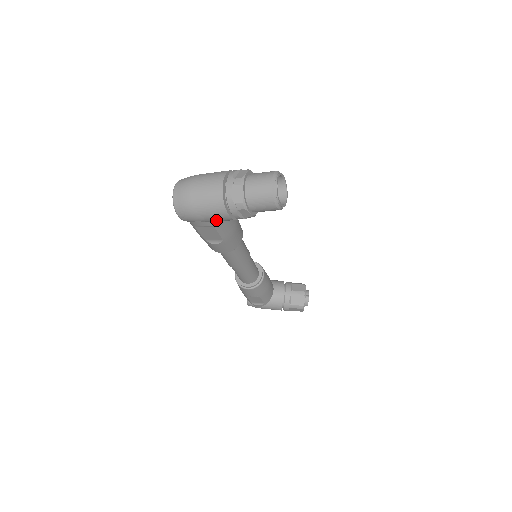
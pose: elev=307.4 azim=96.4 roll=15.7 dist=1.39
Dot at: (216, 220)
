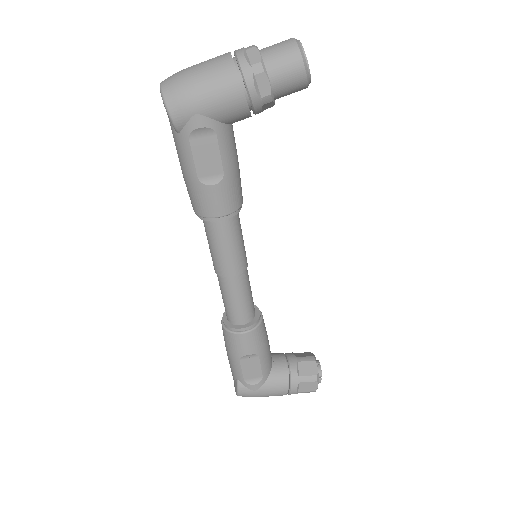
Dot at: (222, 107)
